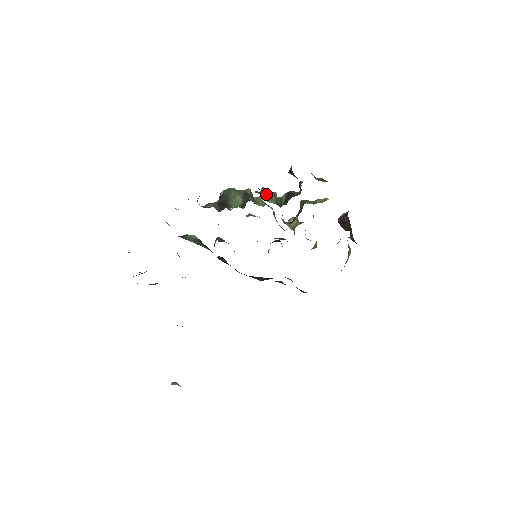
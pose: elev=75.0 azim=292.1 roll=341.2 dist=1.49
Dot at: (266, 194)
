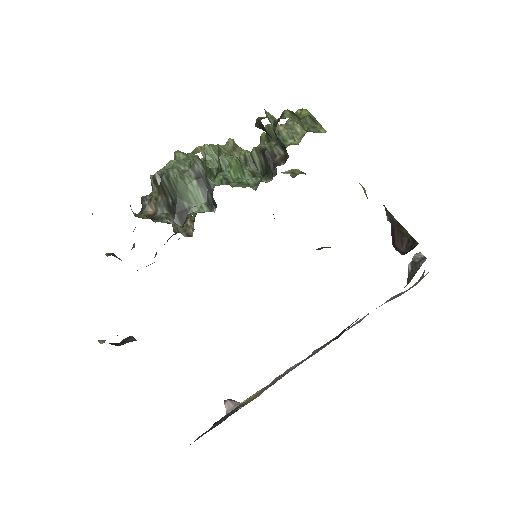
Dot at: (234, 172)
